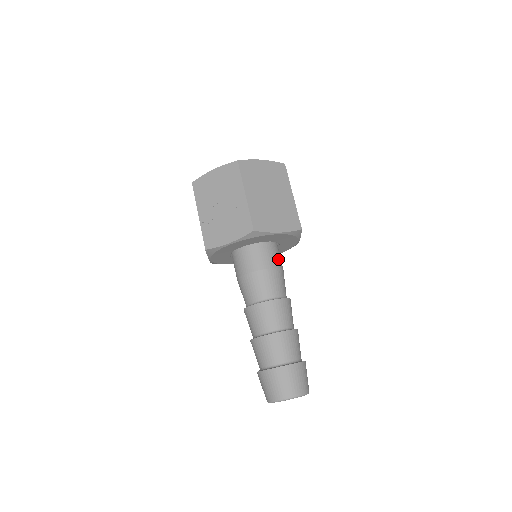
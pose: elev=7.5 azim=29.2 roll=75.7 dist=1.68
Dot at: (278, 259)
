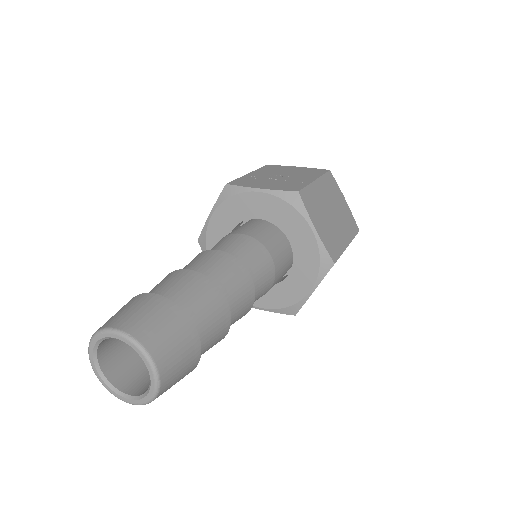
Dot at: (281, 266)
